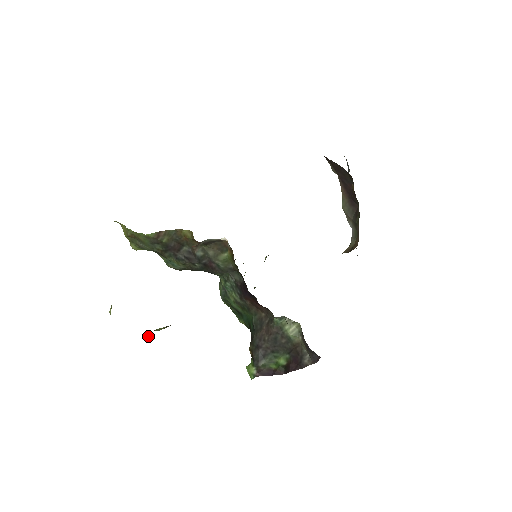
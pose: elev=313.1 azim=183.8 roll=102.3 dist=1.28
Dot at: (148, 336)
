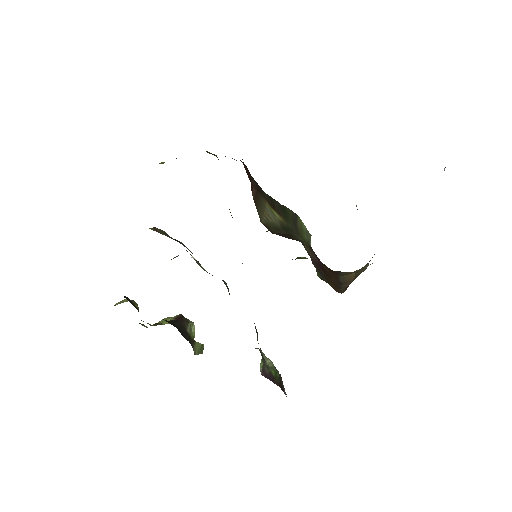
Dot at: occluded
